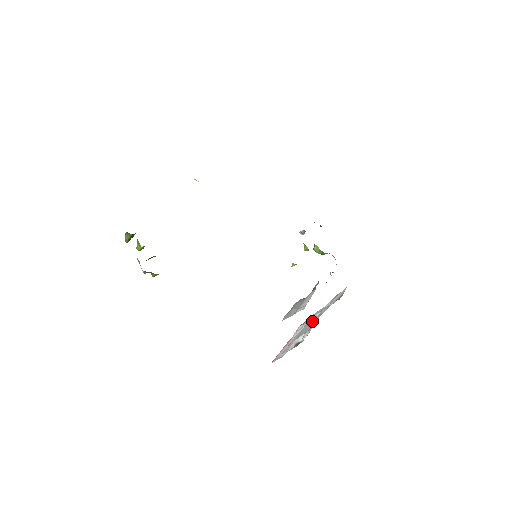
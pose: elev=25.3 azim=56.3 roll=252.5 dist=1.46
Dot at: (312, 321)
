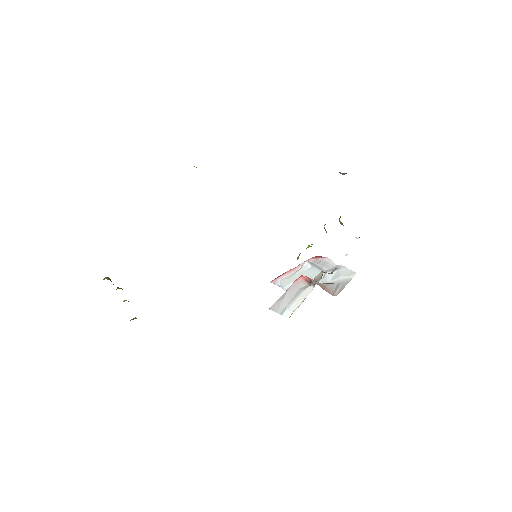
Dot at: (314, 276)
